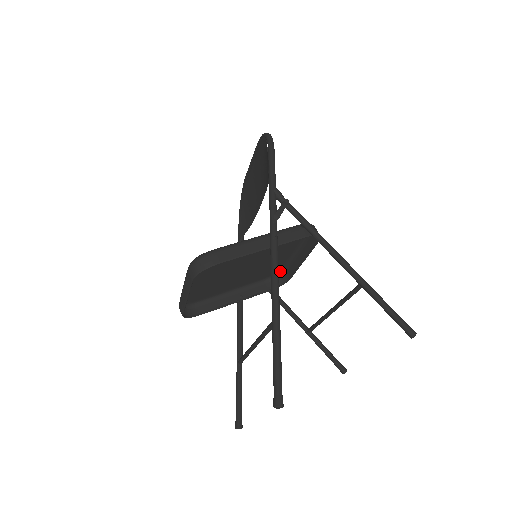
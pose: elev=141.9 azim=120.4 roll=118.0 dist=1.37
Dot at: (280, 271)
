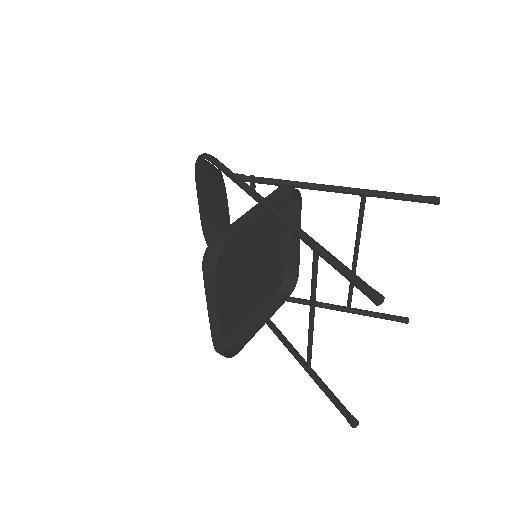
Dot at: (285, 275)
